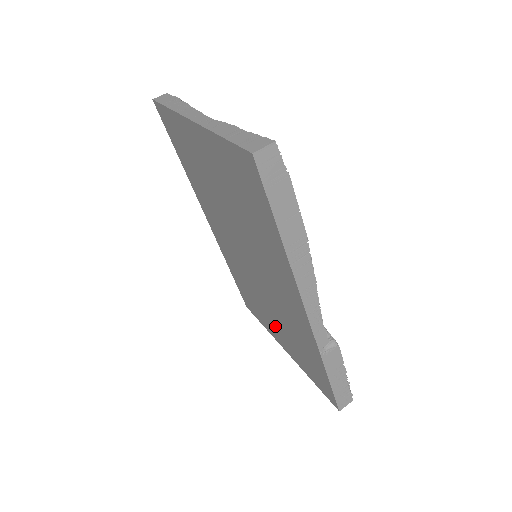
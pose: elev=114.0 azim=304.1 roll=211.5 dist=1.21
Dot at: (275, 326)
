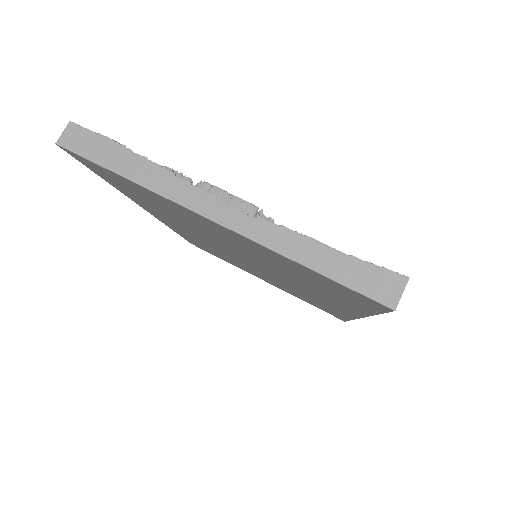
Dot at: (260, 276)
